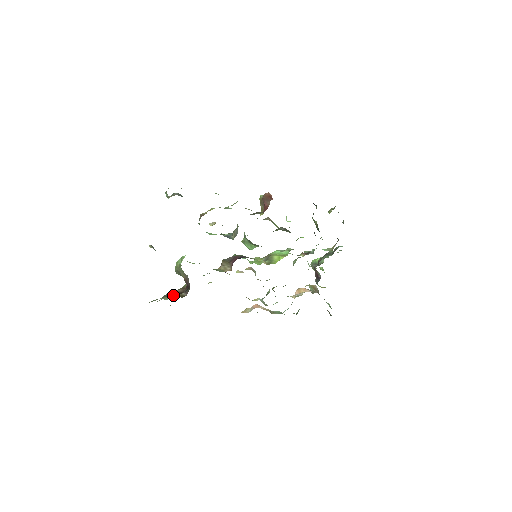
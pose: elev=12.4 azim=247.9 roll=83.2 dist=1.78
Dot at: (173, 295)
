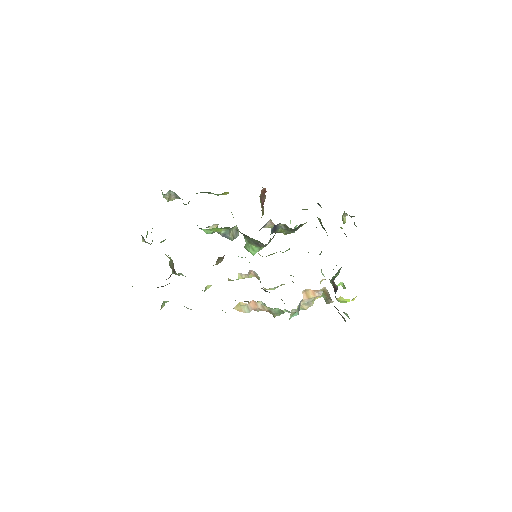
Dot at: occluded
